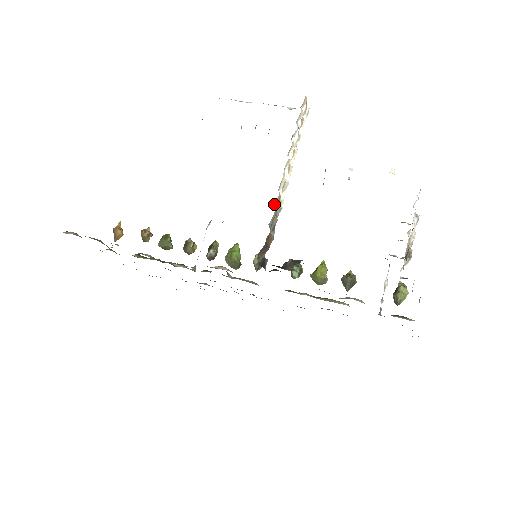
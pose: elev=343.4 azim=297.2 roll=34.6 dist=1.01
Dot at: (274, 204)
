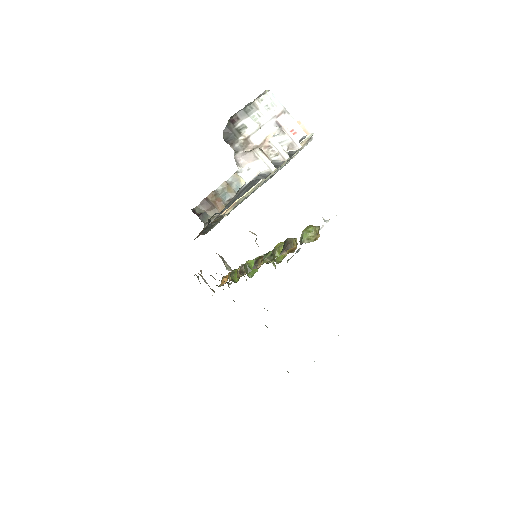
Dot at: (230, 179)
